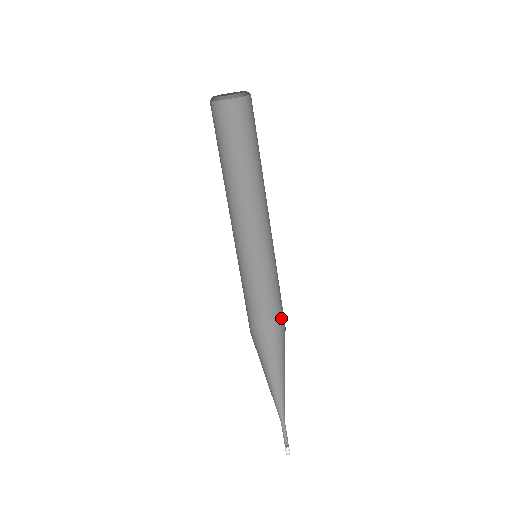
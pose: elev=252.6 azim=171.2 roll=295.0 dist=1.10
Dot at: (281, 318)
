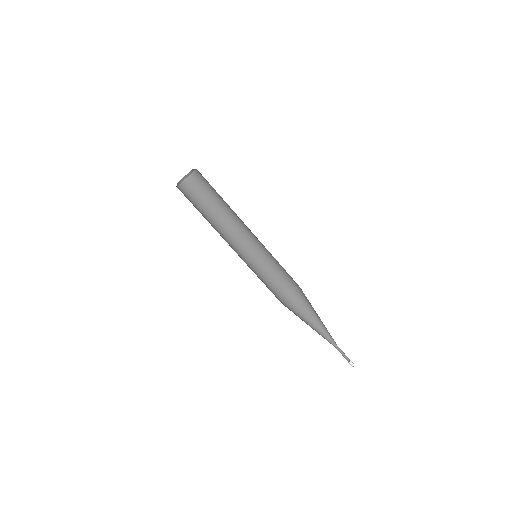
Dot at: (298, 285)
